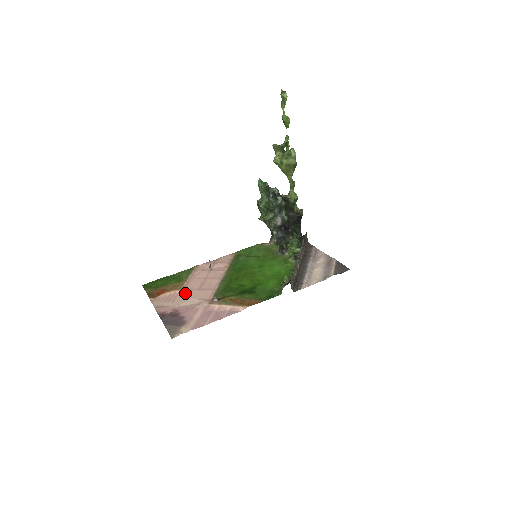
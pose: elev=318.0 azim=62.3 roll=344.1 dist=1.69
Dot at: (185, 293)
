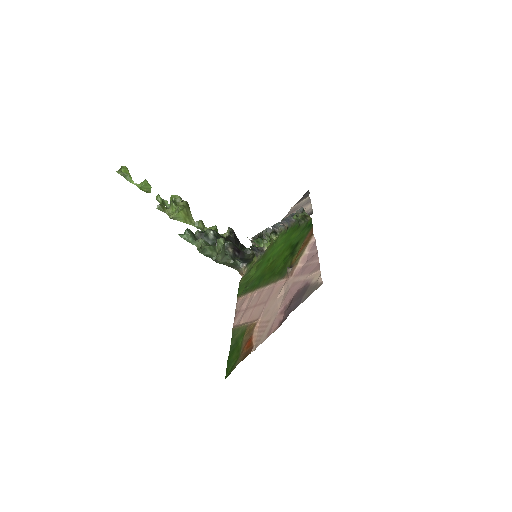
Dot at: (264, 314)
